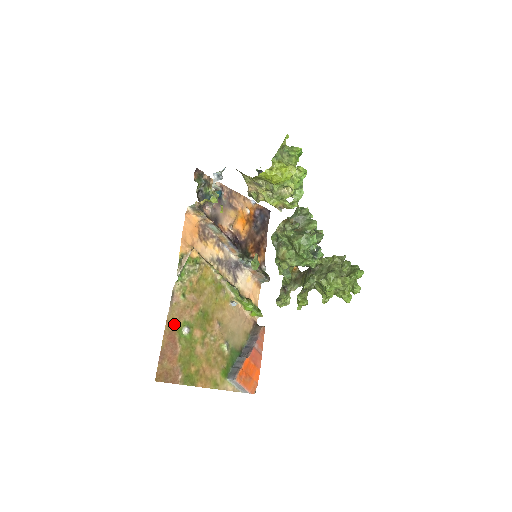
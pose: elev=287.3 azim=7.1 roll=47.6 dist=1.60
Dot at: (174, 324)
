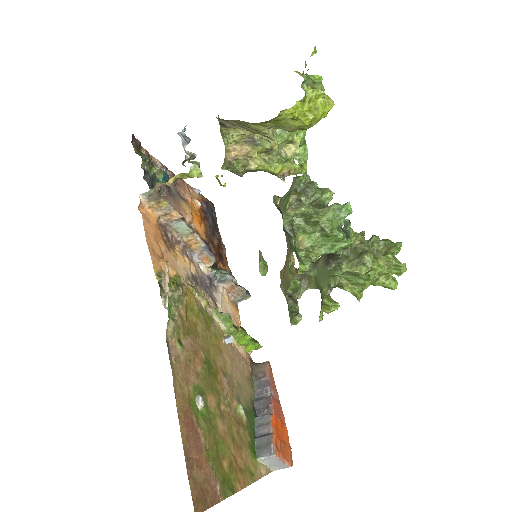
Dot at: (184, 397)
